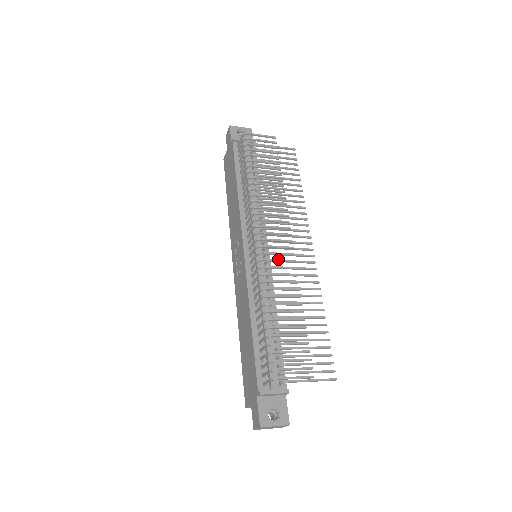
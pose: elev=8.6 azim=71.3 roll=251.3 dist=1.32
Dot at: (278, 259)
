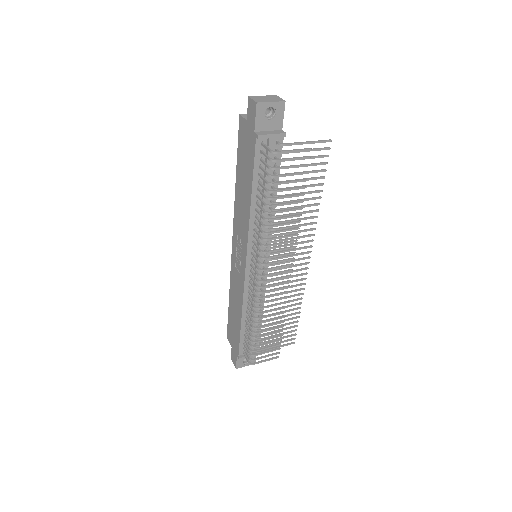
Dot at: (275, 289)
